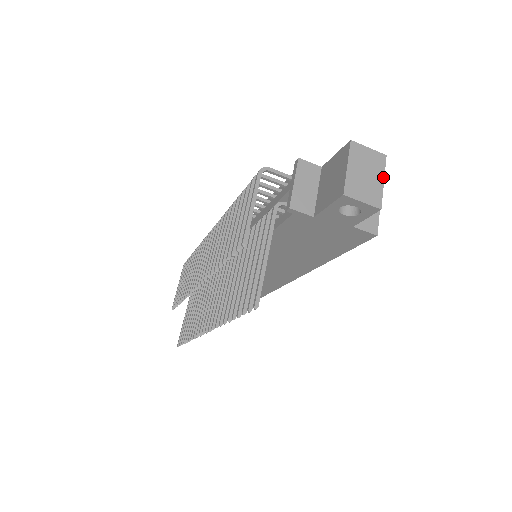
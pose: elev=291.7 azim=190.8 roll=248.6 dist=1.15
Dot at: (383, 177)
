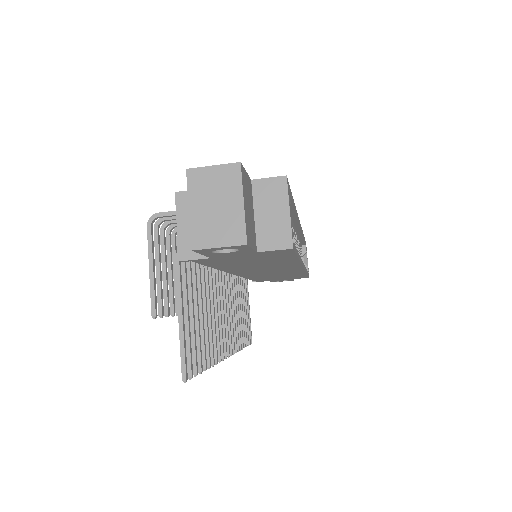
Dot at: (241, 197)
